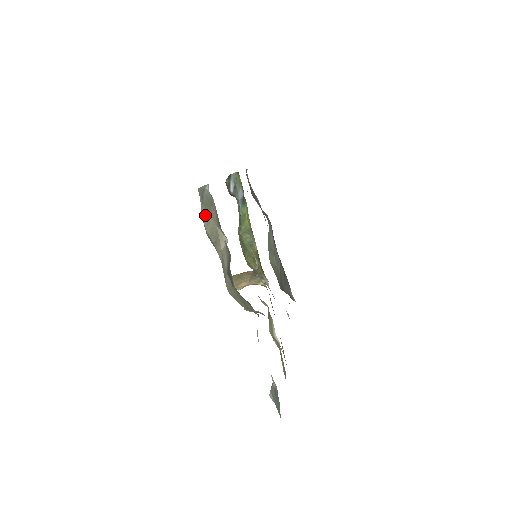
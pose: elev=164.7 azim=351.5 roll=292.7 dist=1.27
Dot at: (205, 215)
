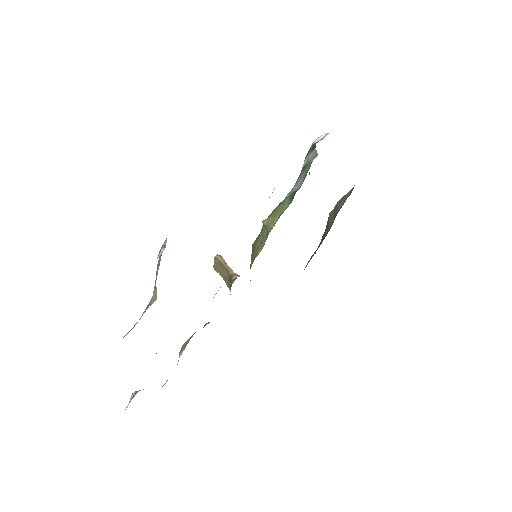
Dot at: (160, 256)
